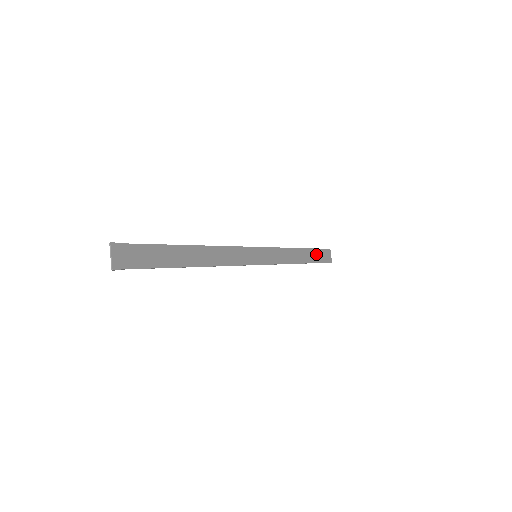
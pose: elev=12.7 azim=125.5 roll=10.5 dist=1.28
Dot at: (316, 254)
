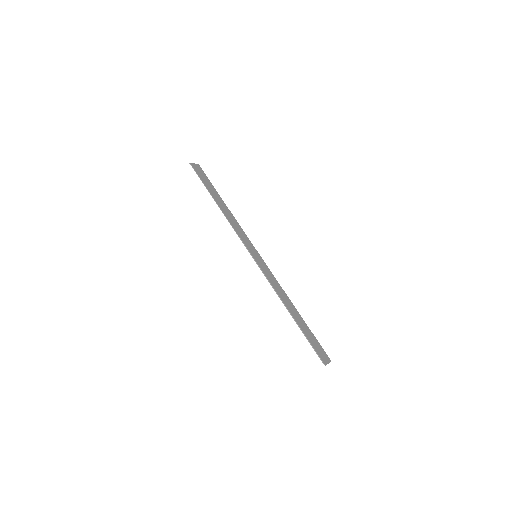
Dot at: (310, 335)
